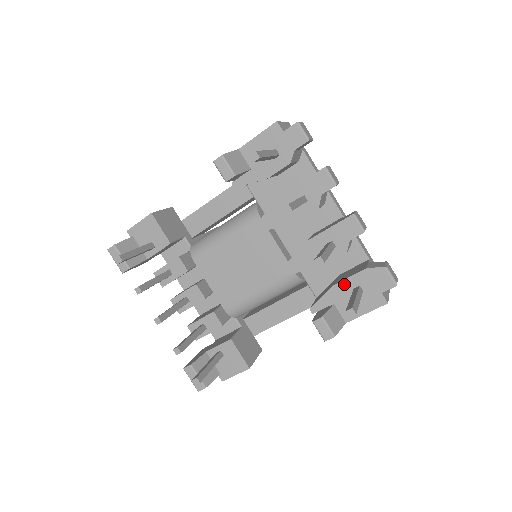
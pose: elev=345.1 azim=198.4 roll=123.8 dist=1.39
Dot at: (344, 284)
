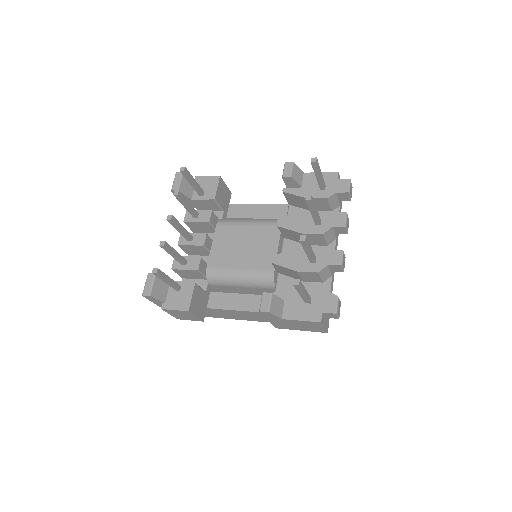
Dot at: occluded
